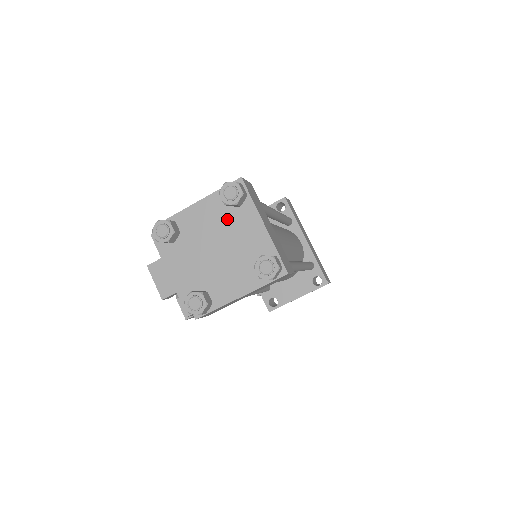
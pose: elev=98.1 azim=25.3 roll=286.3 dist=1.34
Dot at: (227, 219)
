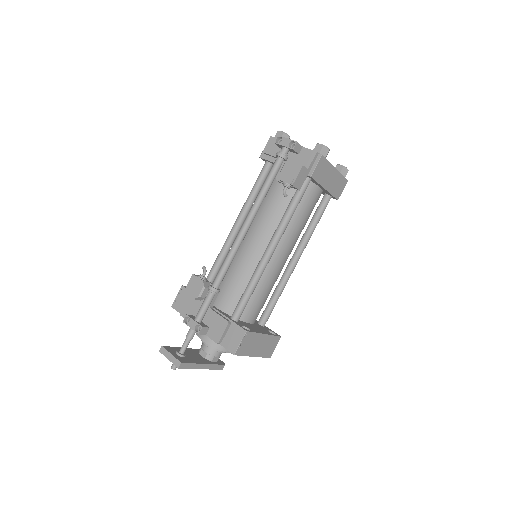
Dot at: occluded
